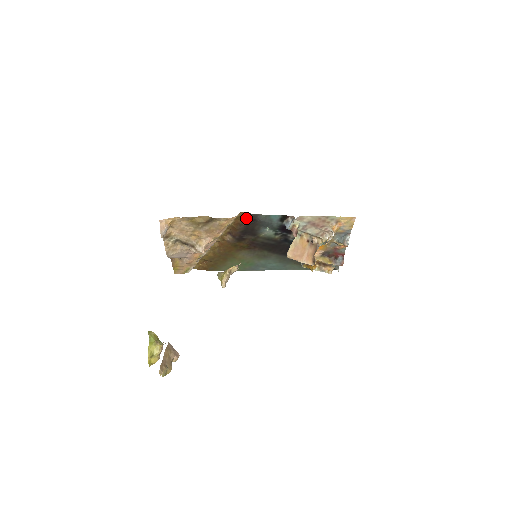
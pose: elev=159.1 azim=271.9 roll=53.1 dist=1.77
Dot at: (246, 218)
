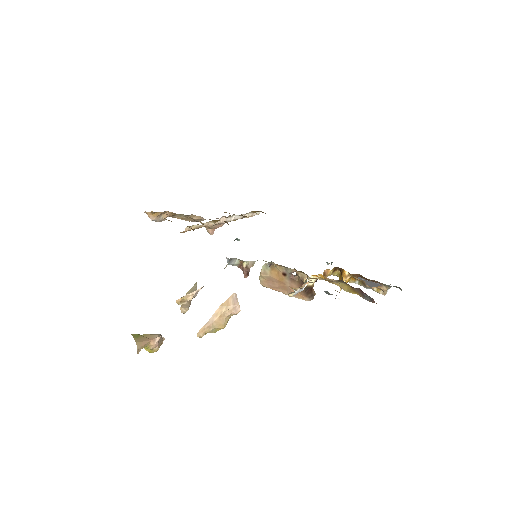
Dot at: occluded
